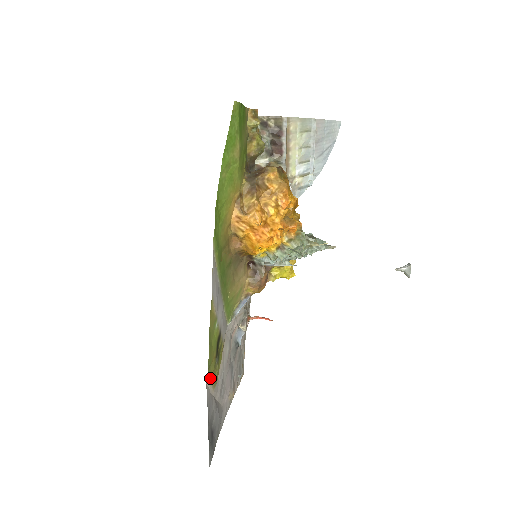
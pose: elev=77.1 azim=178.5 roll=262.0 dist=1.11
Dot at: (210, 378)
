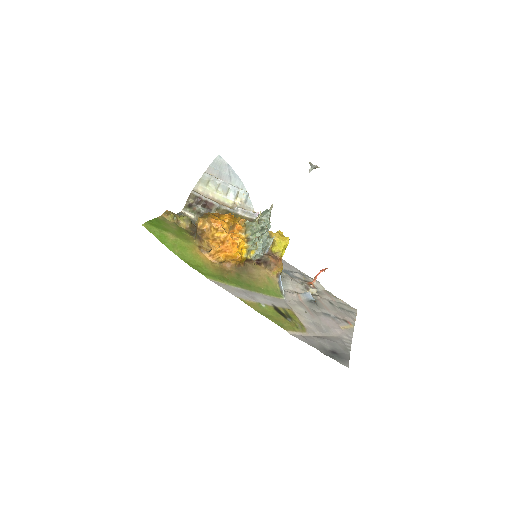
Dot at: (291, 330)
